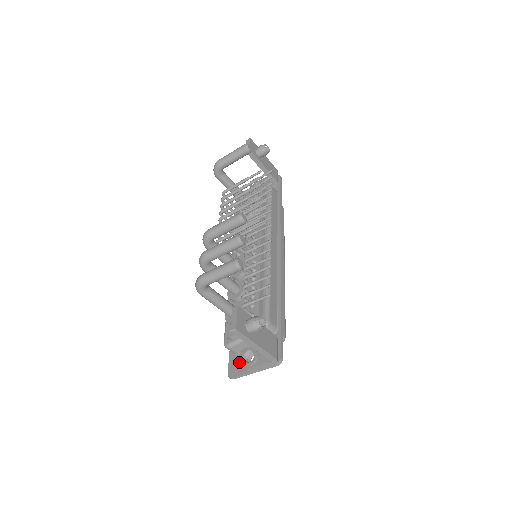
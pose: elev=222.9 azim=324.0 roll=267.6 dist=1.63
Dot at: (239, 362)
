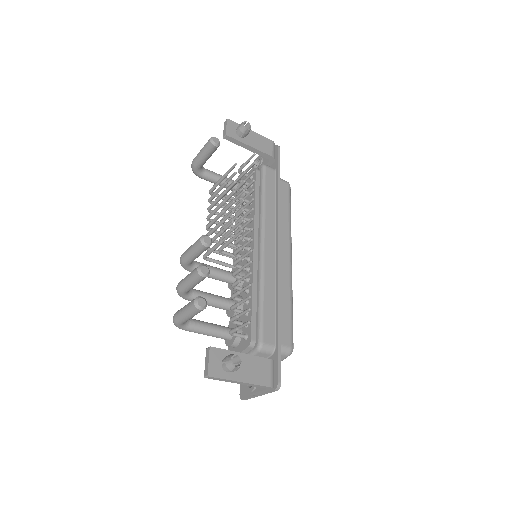
Dot at: occluded
